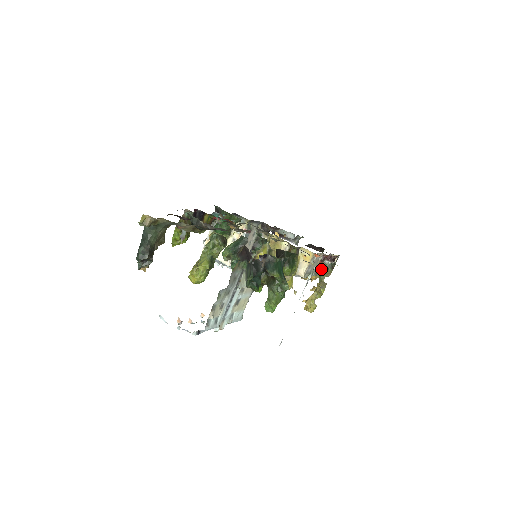
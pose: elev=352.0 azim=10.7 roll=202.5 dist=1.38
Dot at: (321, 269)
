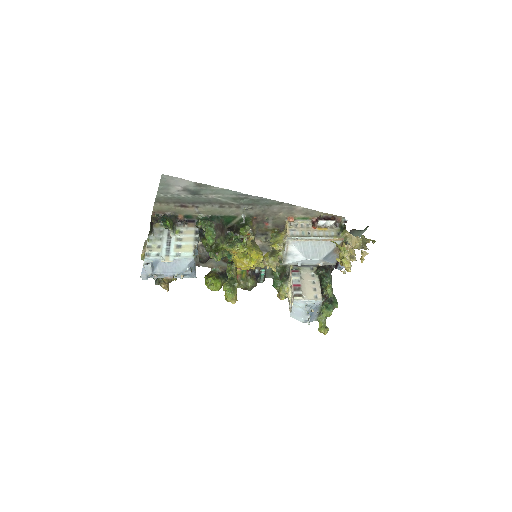
Dot at: (333, 235)
